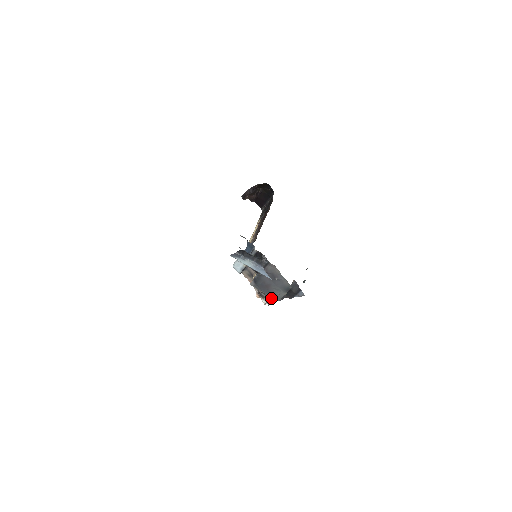
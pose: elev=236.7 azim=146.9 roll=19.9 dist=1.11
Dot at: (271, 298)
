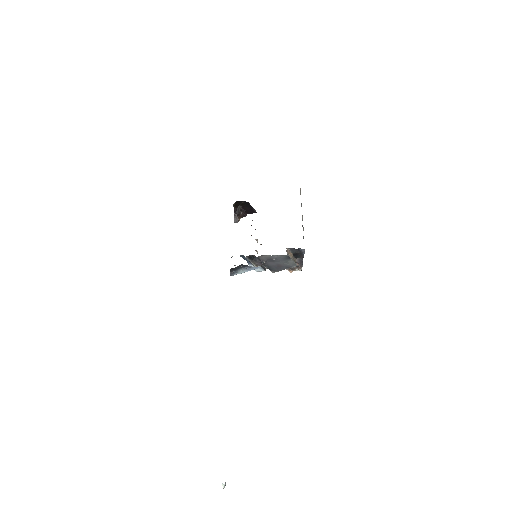
Dot at: (298, 265)
